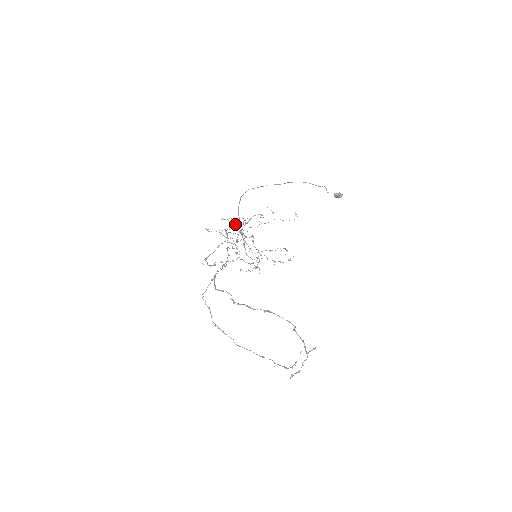
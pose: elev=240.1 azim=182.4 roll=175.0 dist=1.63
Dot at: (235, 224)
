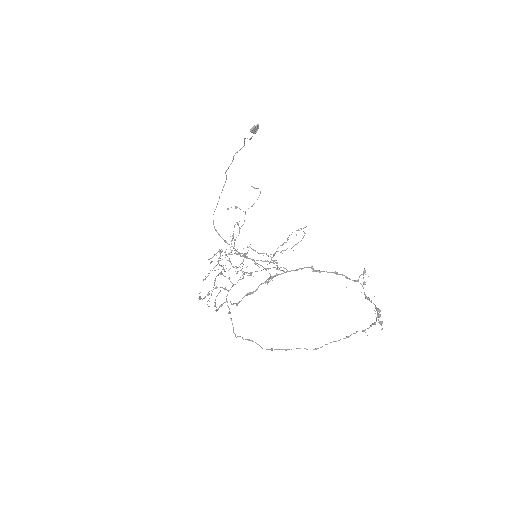
Dot at: occluded
